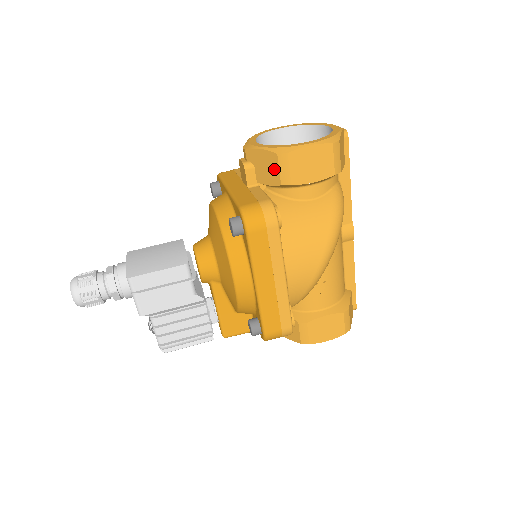
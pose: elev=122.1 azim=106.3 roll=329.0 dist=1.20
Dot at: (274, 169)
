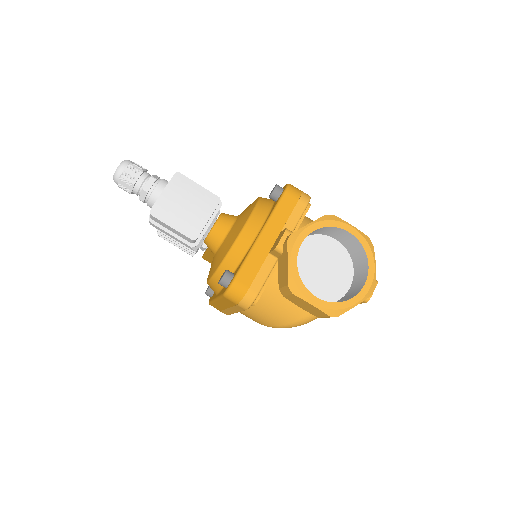
Dot at: (283, 281)
